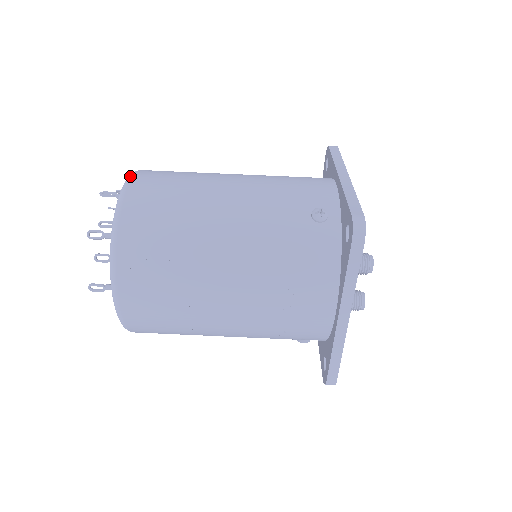
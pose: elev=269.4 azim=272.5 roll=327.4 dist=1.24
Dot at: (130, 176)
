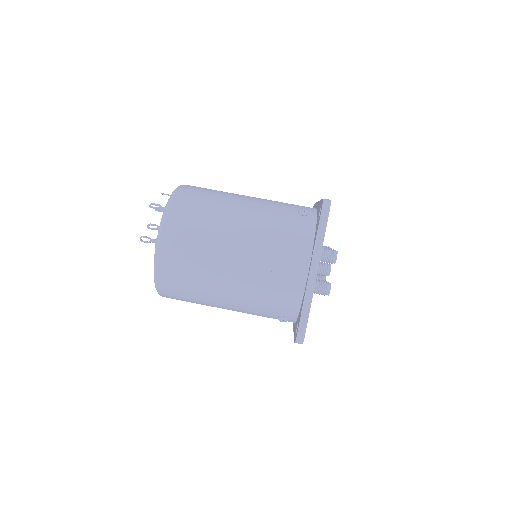
Dot at: occluded
